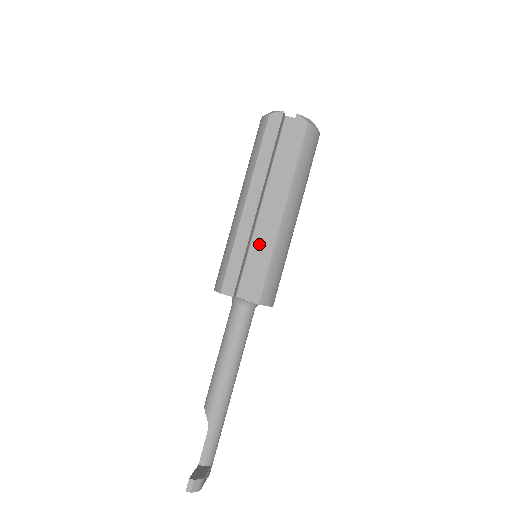
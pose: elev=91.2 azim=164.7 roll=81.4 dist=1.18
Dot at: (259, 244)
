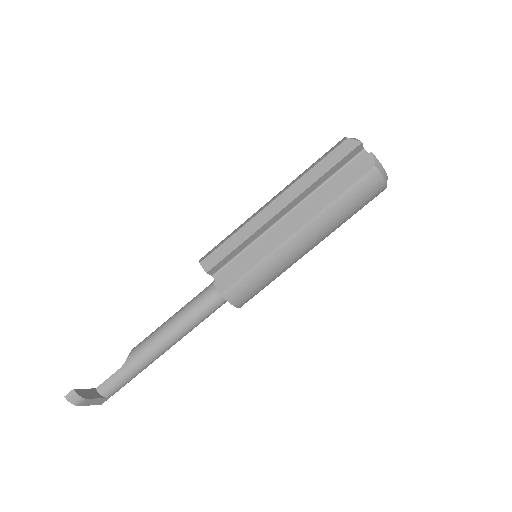
Dot at: occluded
